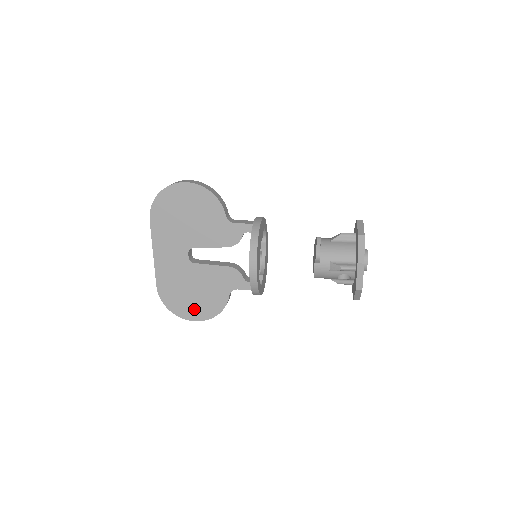
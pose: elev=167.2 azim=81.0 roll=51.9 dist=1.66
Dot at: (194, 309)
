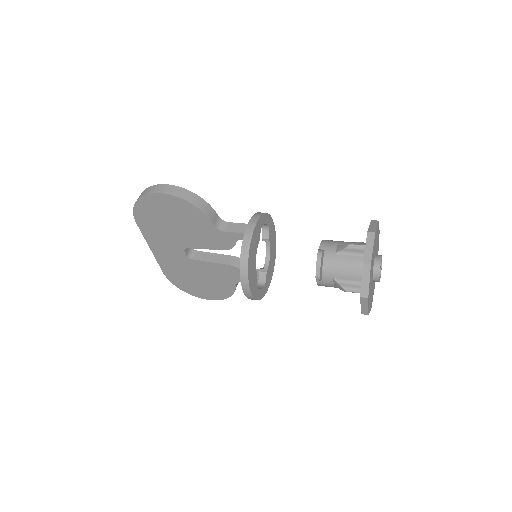
Dot at: (204, 292)
